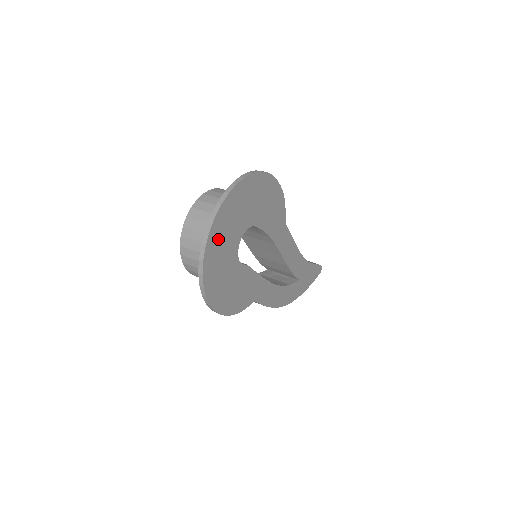
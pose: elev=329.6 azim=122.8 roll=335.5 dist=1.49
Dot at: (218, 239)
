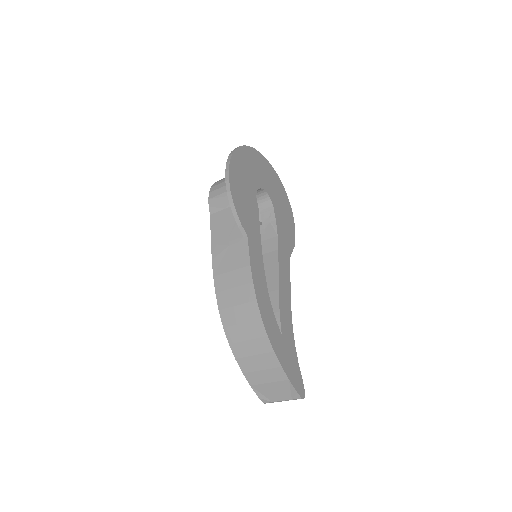
Dot at: (255, 160)
